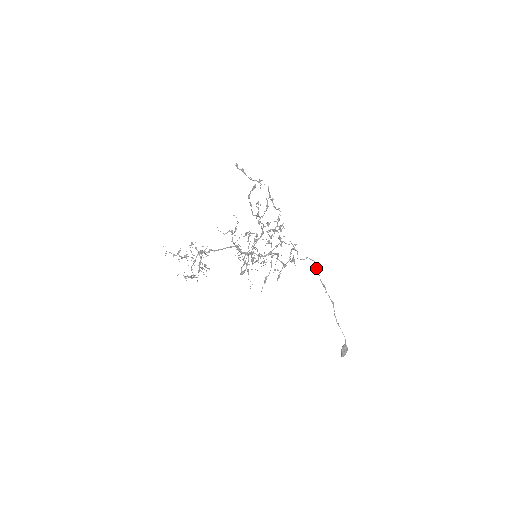
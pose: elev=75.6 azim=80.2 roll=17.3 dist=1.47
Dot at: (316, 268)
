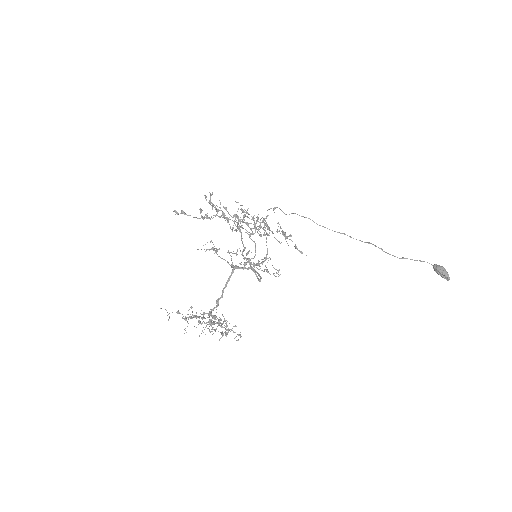
Dot at: occluded
